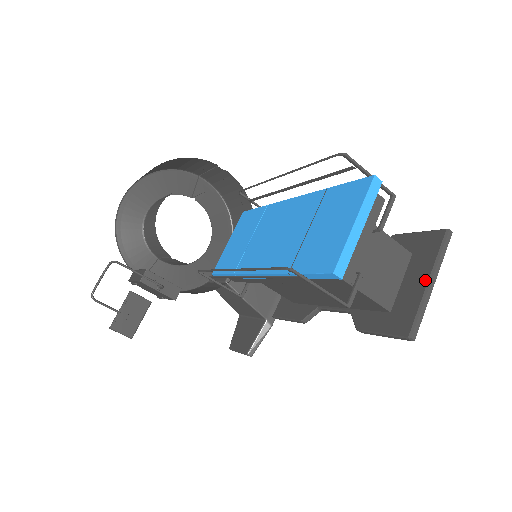
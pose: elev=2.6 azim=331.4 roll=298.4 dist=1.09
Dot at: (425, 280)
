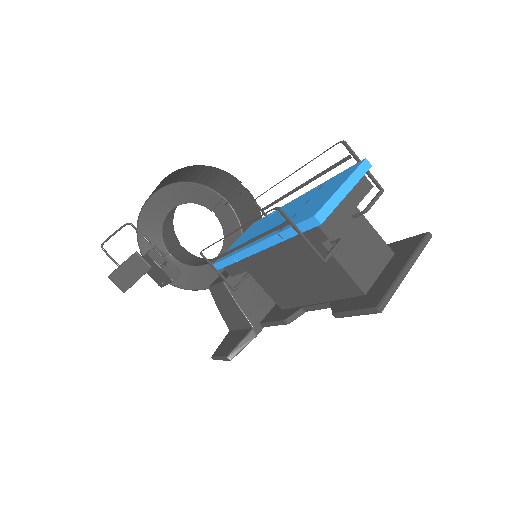
Dot at: (401, 267)
